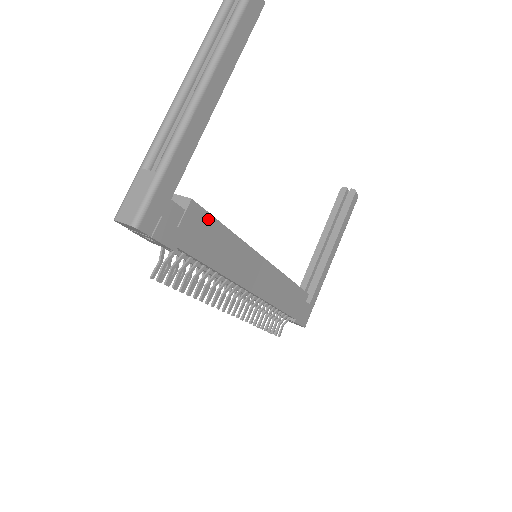
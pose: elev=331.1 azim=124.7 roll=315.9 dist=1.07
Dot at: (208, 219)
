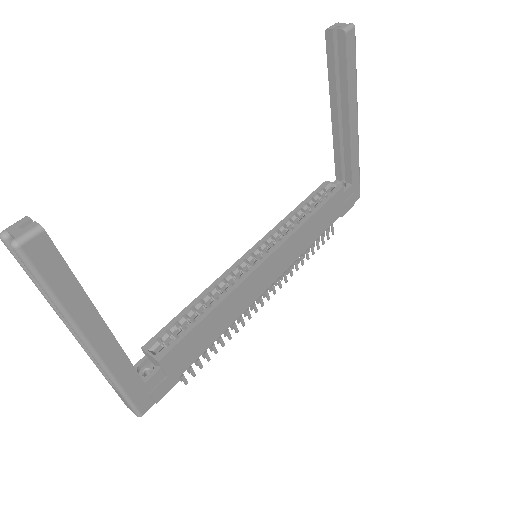
Dot at: (184, 341)
